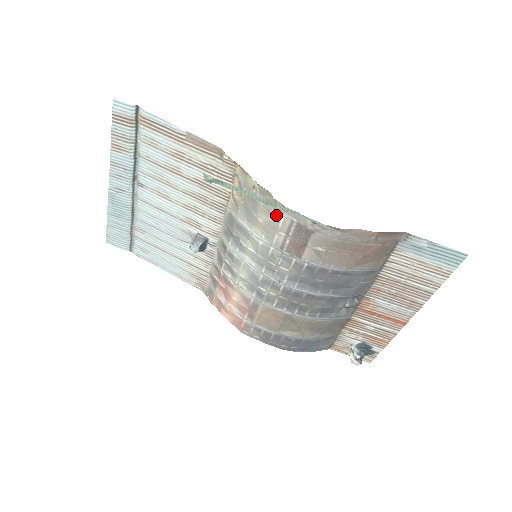
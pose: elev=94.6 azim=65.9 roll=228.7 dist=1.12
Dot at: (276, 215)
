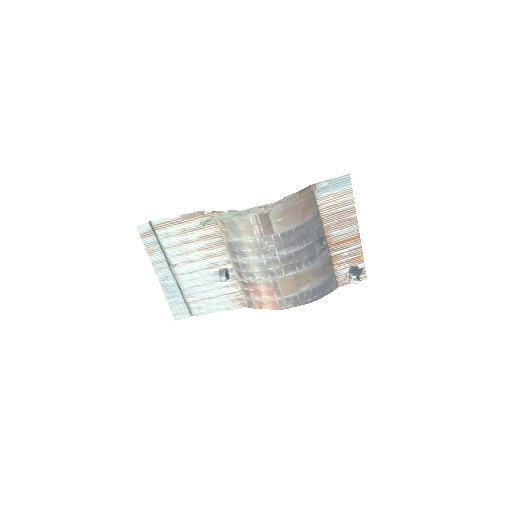
Dot at: (246, 219)
